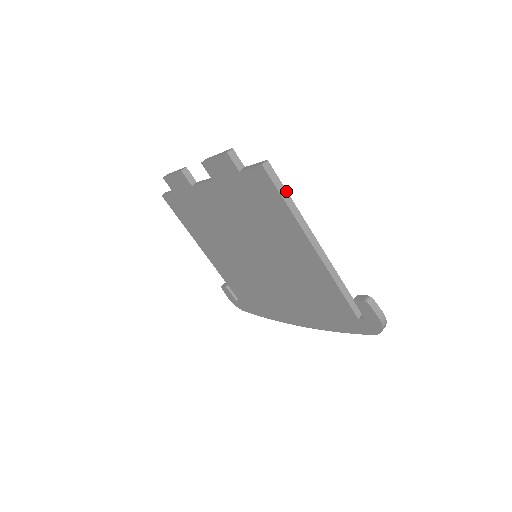
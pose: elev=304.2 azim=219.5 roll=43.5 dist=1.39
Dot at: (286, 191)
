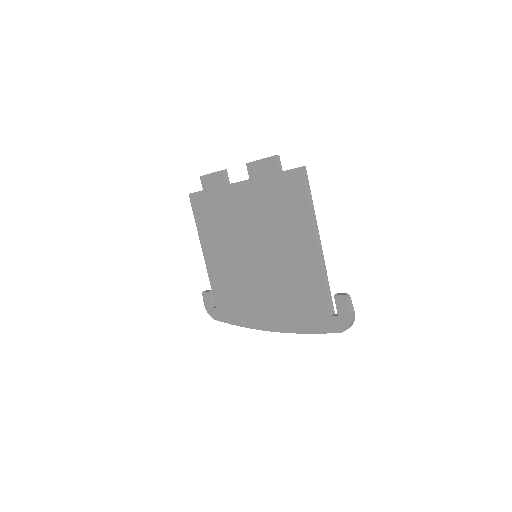
Dot at: occluded
